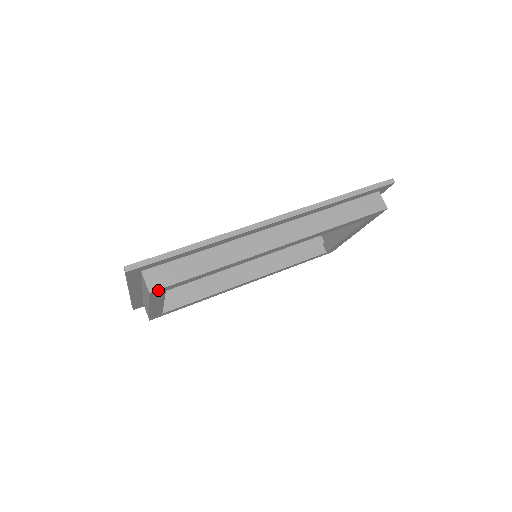
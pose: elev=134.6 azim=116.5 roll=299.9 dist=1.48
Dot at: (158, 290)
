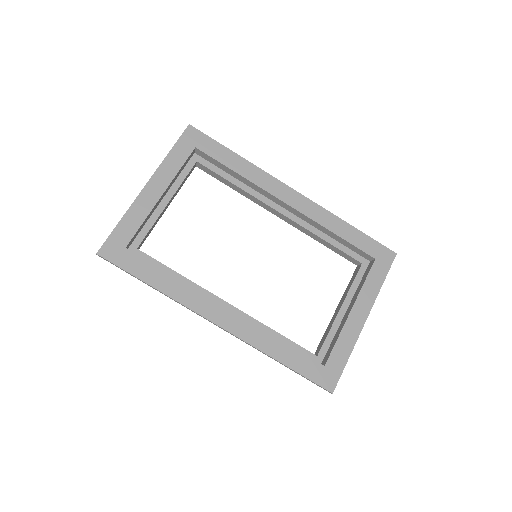
Dot at: occluded
